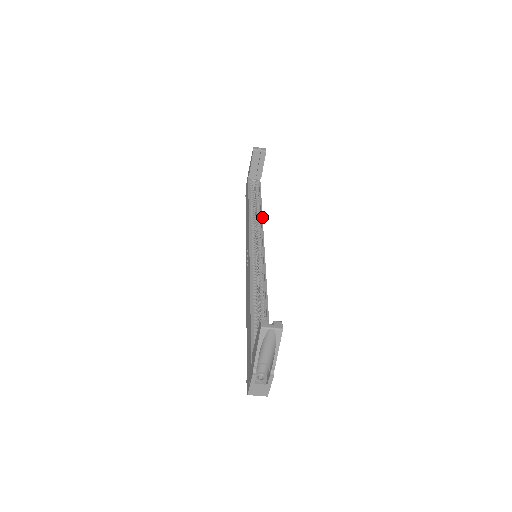
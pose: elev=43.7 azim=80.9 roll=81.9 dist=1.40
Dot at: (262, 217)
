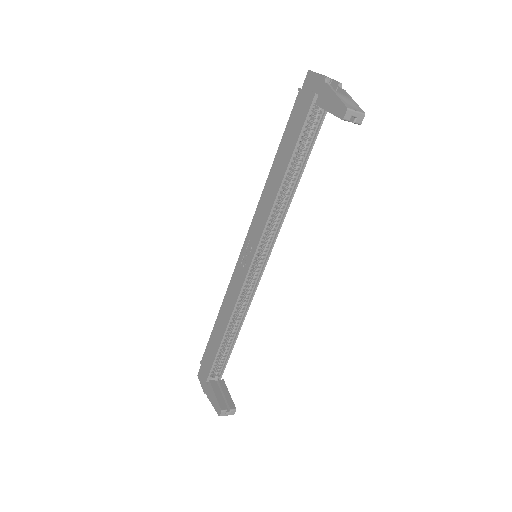
Dot at: (290, 203)
